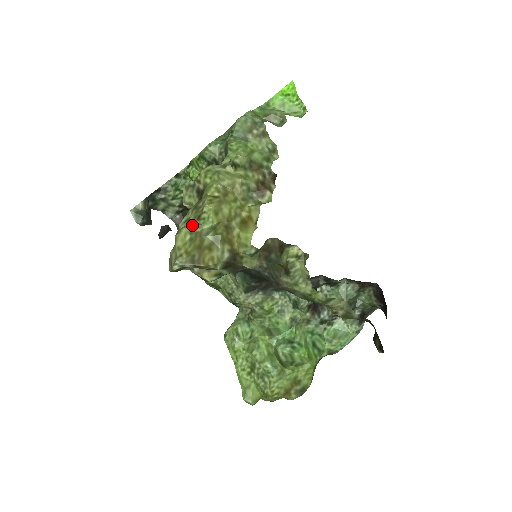
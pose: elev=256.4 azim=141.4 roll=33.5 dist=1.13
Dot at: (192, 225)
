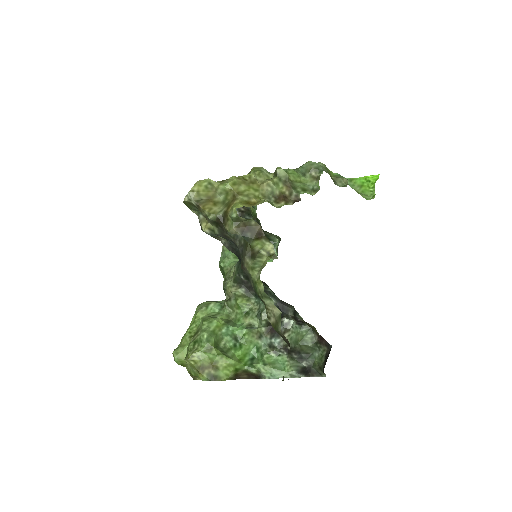
Dot at: (215, 181)
